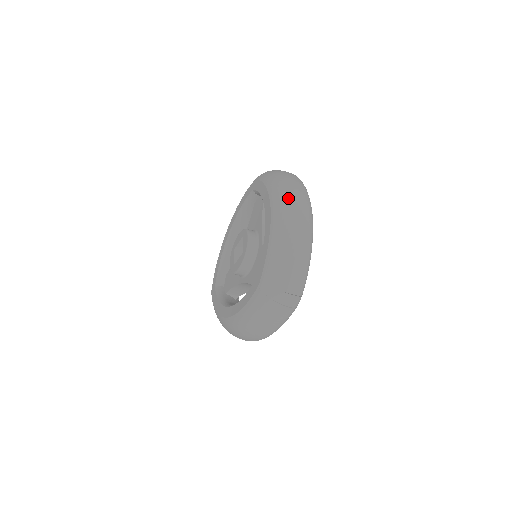
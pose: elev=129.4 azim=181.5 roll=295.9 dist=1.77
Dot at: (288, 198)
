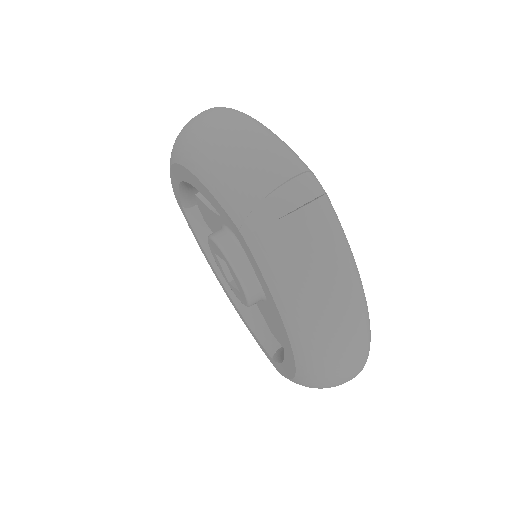
Dot at: (182, 131)
